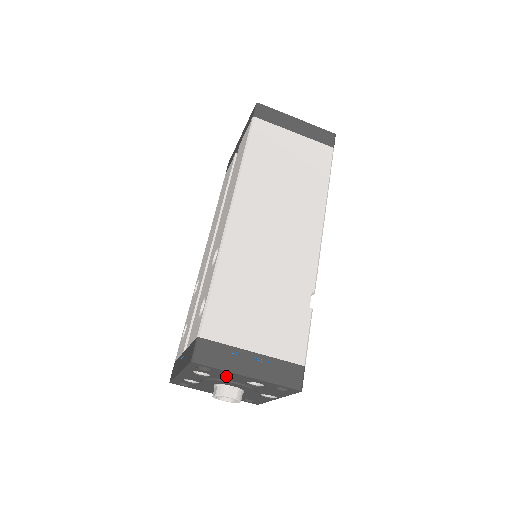
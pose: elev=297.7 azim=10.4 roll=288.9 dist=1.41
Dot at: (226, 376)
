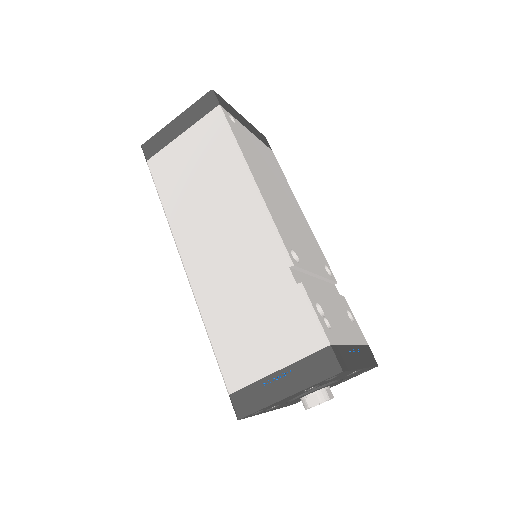
Dot at: occluded
